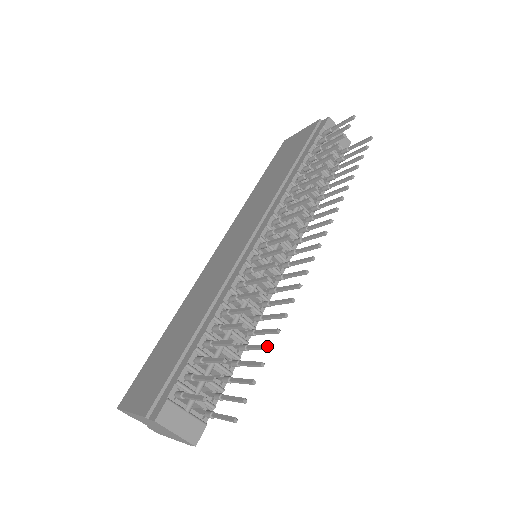
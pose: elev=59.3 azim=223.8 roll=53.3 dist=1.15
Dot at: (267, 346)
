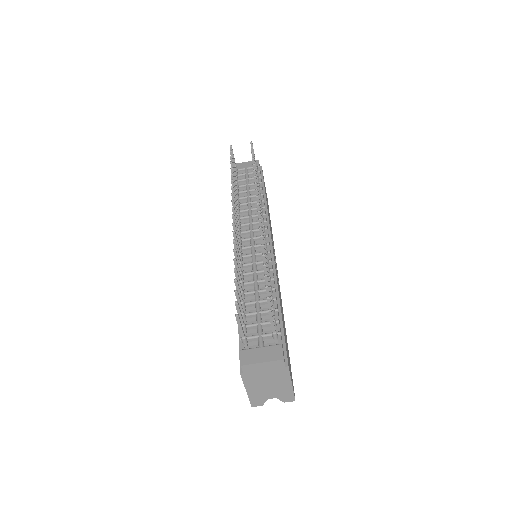
Dot at: (263, 267)
